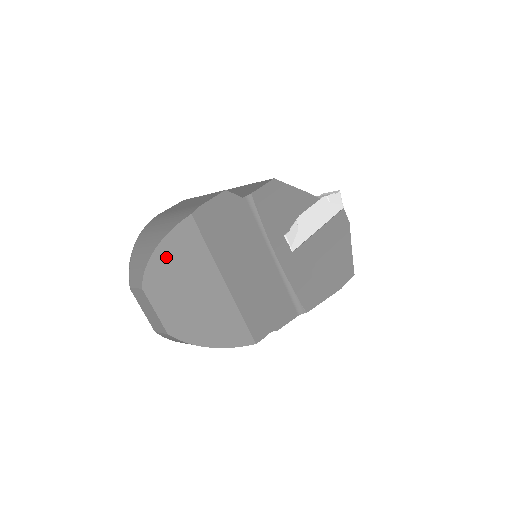
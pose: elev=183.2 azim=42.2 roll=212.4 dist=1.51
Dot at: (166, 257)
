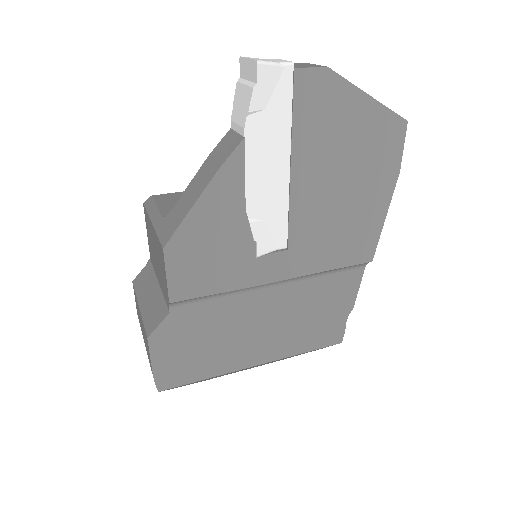
Dot at: occluded
